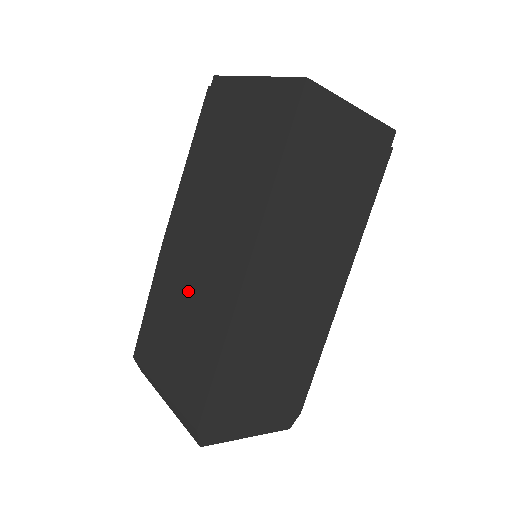
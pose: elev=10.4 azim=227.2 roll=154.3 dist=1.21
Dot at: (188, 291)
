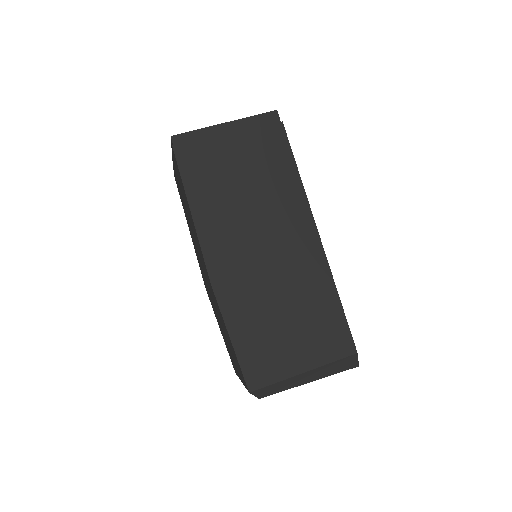
Dot at: (275, 288)
